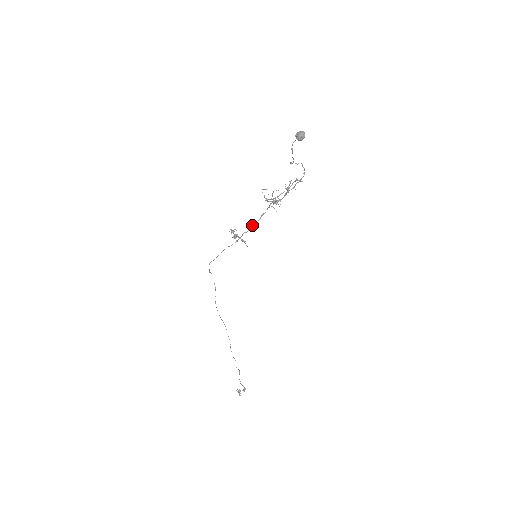
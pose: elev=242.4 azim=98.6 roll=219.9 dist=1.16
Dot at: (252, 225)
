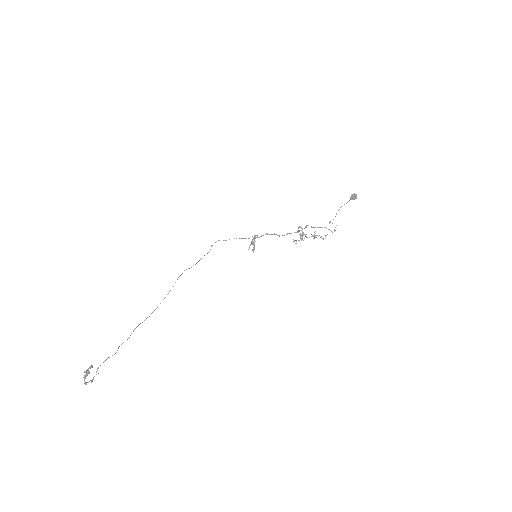
Dot at: (276, 234)
